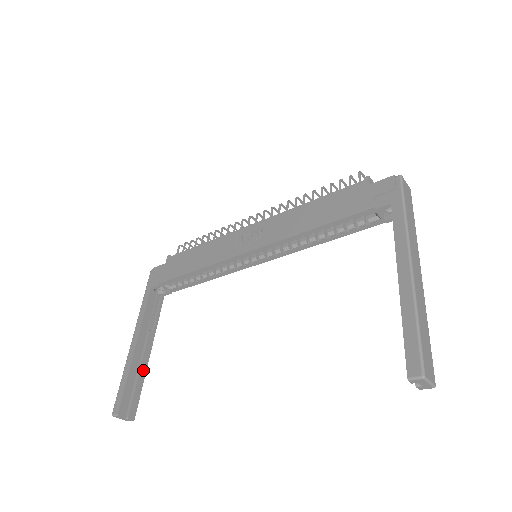
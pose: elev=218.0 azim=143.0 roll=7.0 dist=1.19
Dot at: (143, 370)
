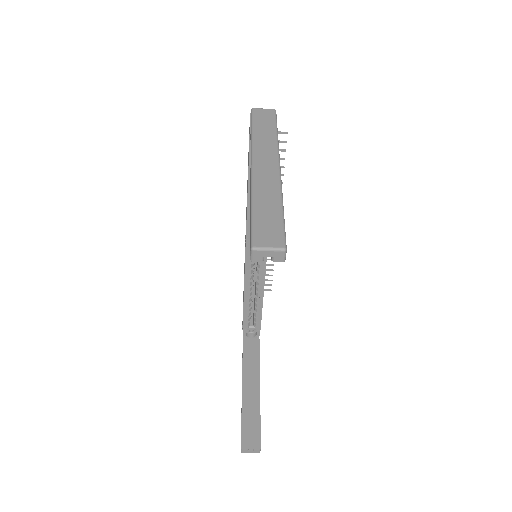
Dot at: (257, 404)
